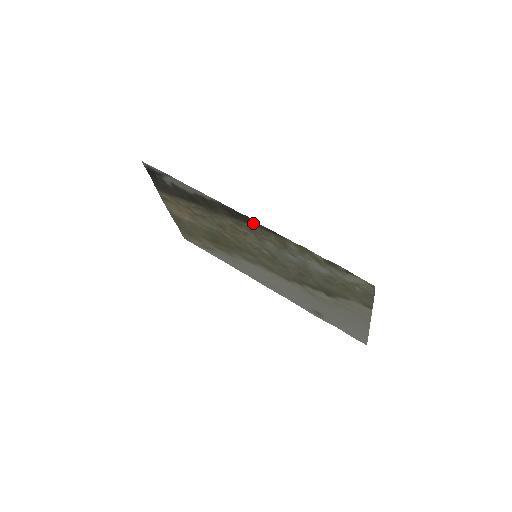
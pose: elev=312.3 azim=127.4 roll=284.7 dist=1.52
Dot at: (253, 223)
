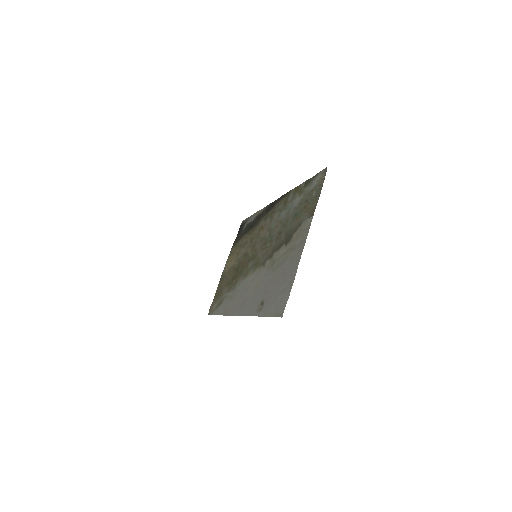
Dot at: (277, 202)
